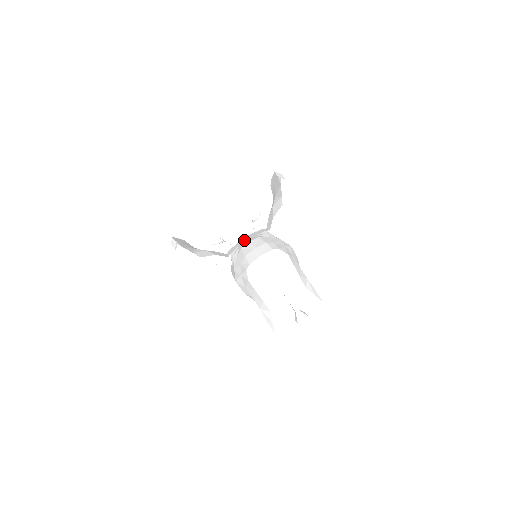
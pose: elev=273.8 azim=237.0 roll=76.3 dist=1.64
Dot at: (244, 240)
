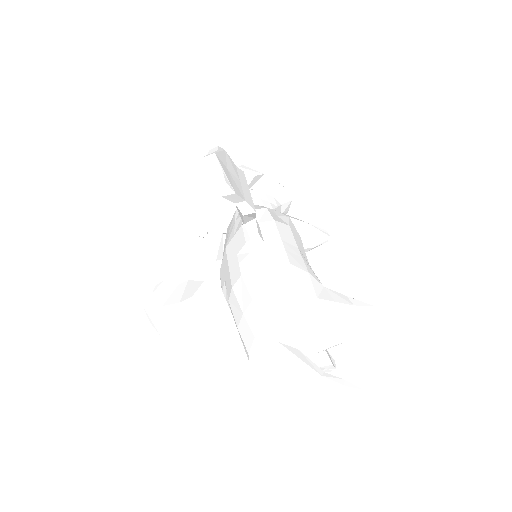
Dot at: (227, 268)
